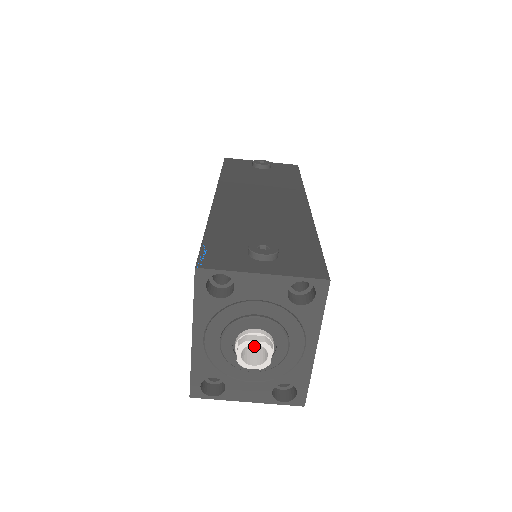
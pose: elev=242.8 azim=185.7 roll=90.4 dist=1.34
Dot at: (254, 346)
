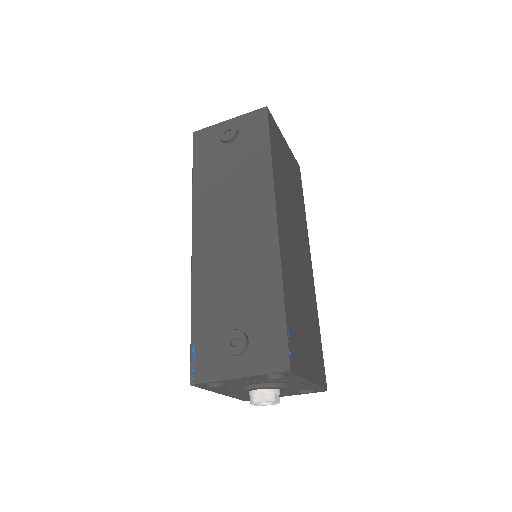
Dot at: occluded
